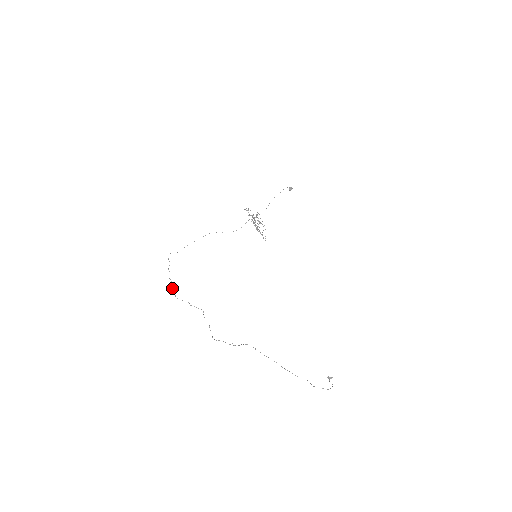
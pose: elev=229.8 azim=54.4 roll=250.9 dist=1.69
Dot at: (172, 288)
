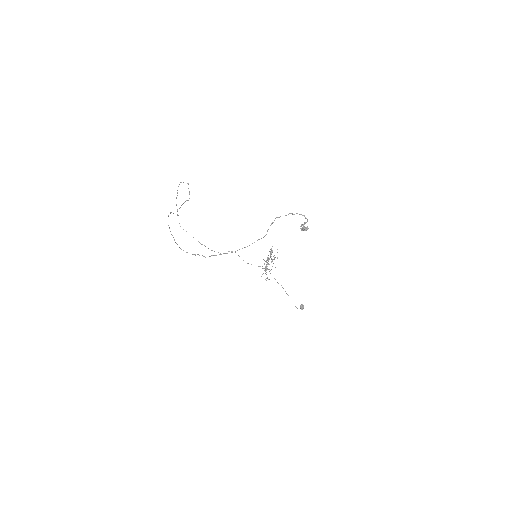
Dot at: occluded
